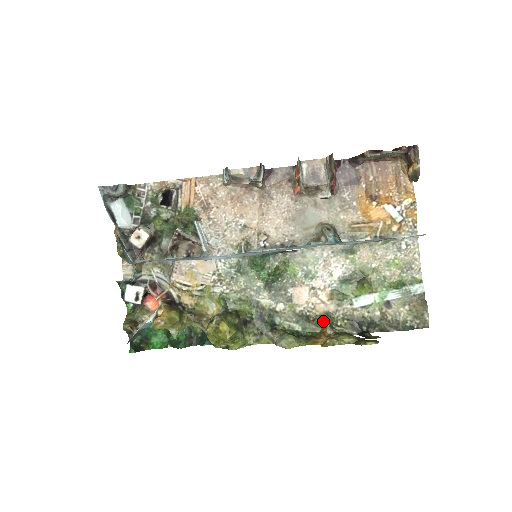
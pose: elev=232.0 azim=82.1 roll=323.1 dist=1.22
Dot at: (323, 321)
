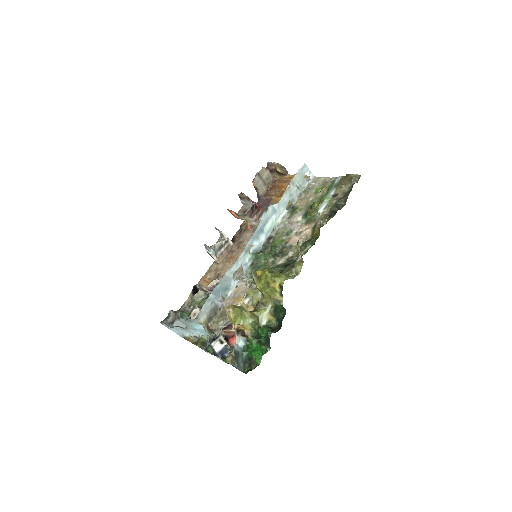
Dot at: (314, 230)
